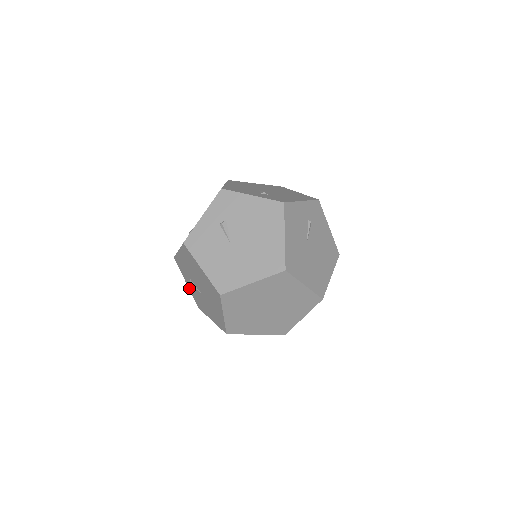
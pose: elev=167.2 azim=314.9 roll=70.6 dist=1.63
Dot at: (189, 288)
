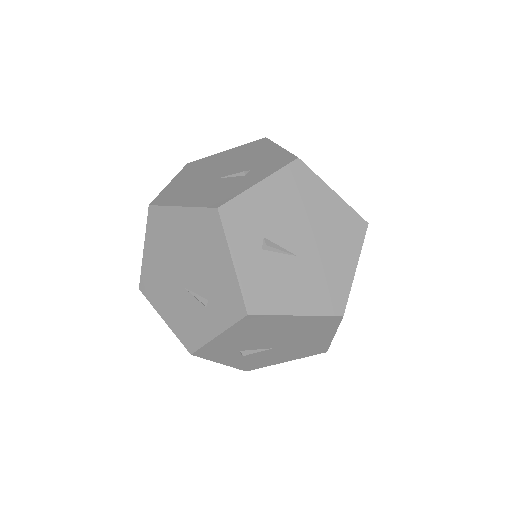
Dot at: (228, 365)
